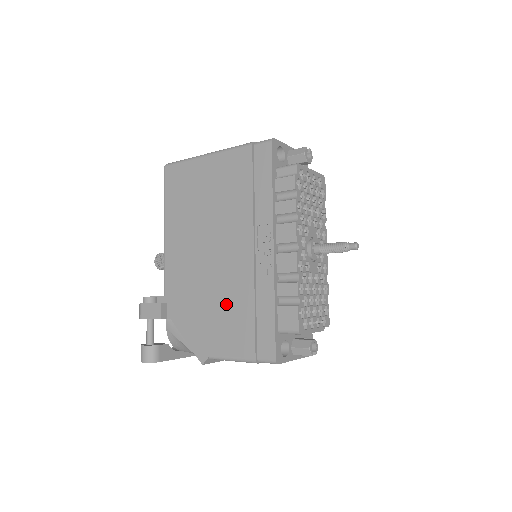
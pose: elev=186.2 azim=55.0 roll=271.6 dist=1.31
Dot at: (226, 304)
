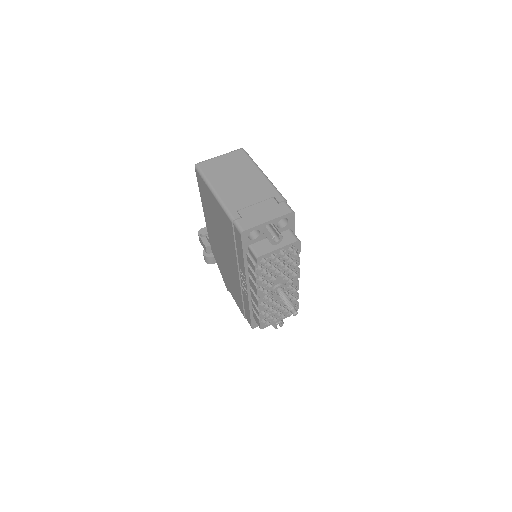
Dot at: (232, 282)
